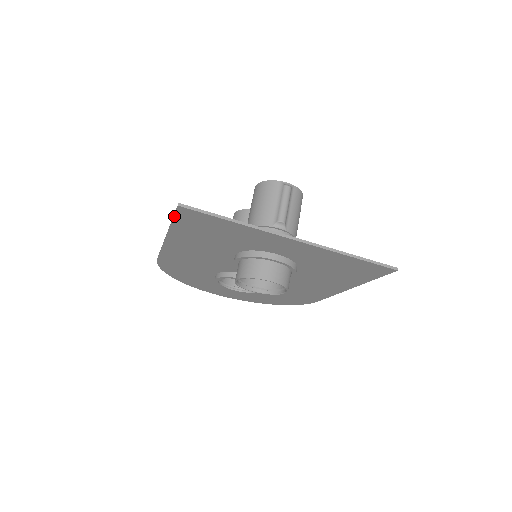
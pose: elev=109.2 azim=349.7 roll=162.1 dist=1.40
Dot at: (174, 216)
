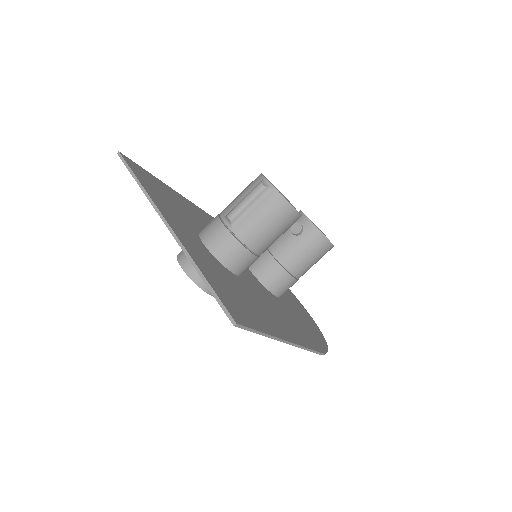
Dot at: occluded
